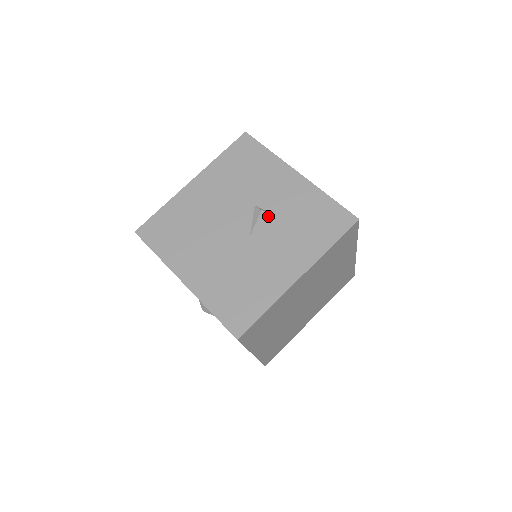
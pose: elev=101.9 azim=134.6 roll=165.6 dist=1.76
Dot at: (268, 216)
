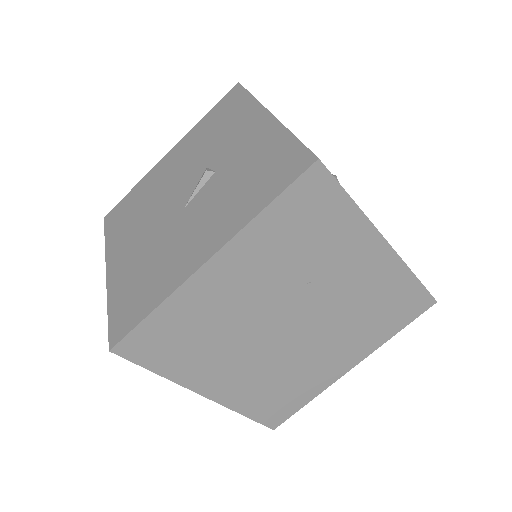
Dot at: (213, 178)
